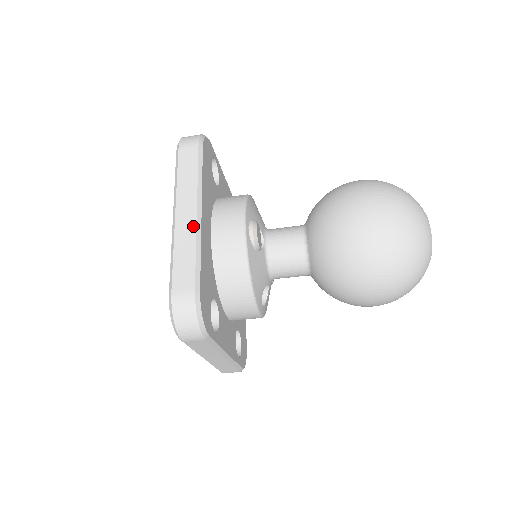
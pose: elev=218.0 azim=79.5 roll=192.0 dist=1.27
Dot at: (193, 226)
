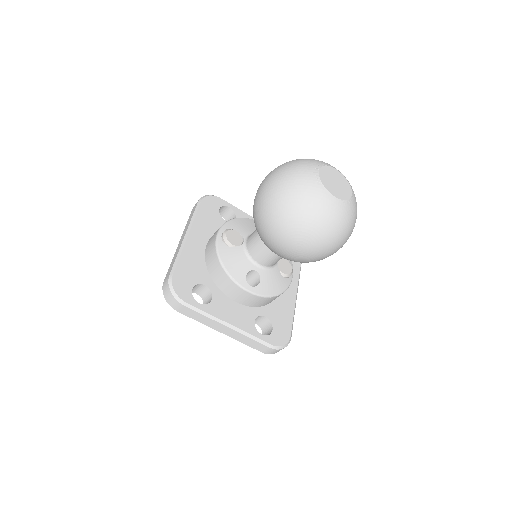
Dot at: (181, 243)
